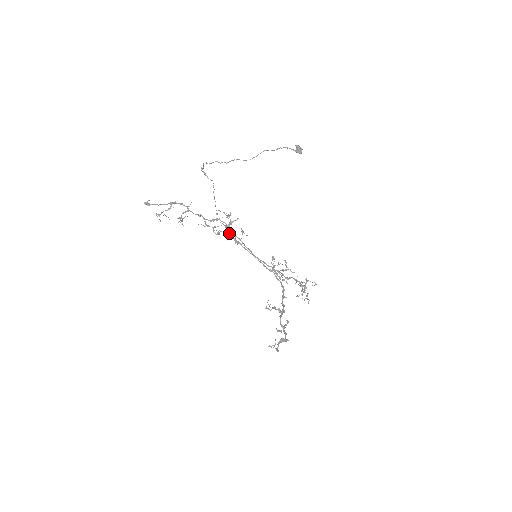
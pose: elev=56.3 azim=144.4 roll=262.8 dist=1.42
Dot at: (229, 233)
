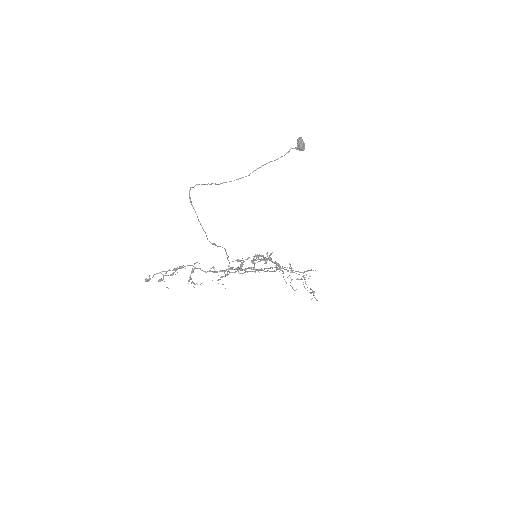
Dot at: occluded
